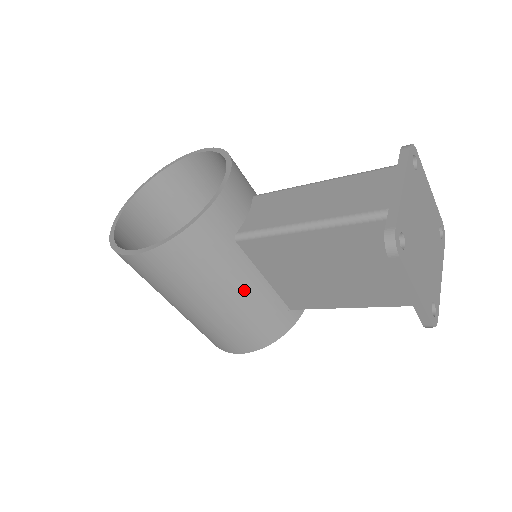
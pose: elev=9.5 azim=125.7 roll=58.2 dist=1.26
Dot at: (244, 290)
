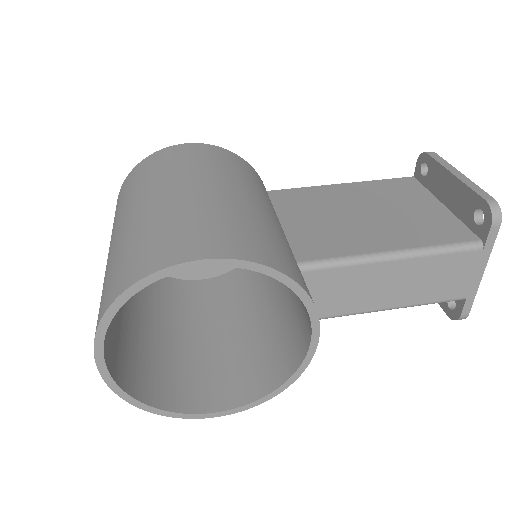
Dot at: occluded
